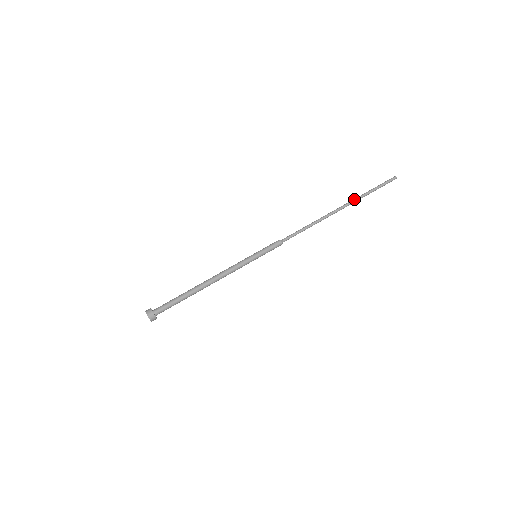
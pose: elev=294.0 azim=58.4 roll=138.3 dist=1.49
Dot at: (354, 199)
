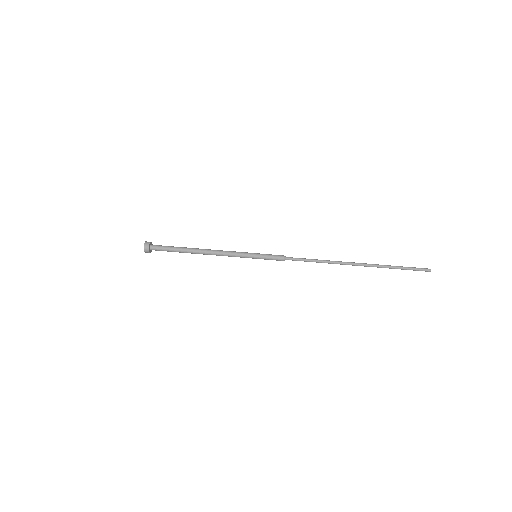
Dot at: (375, 264)
